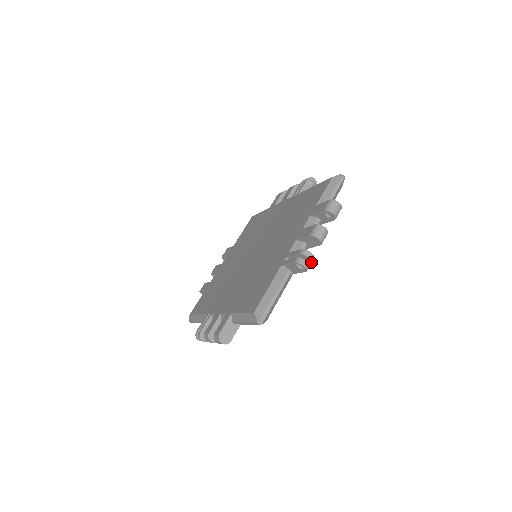
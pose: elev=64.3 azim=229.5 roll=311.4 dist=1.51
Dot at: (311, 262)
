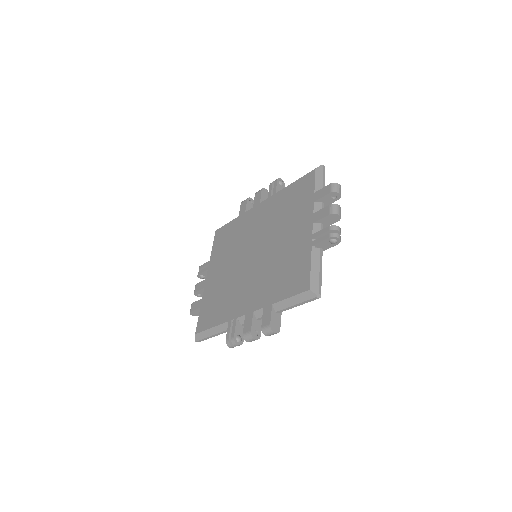
Dot at: occluded
